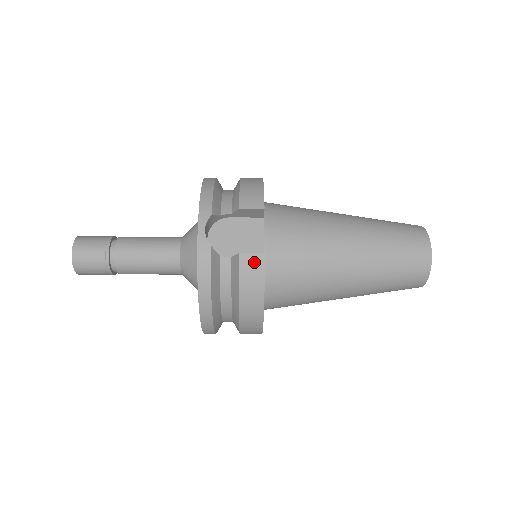
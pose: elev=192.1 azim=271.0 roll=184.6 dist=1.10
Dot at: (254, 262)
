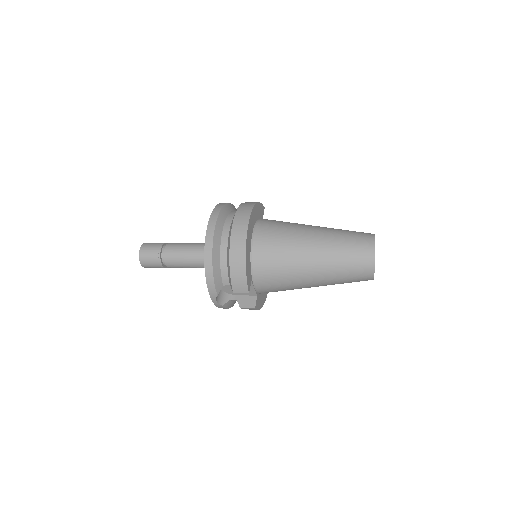
Dot at: (250, 309)
